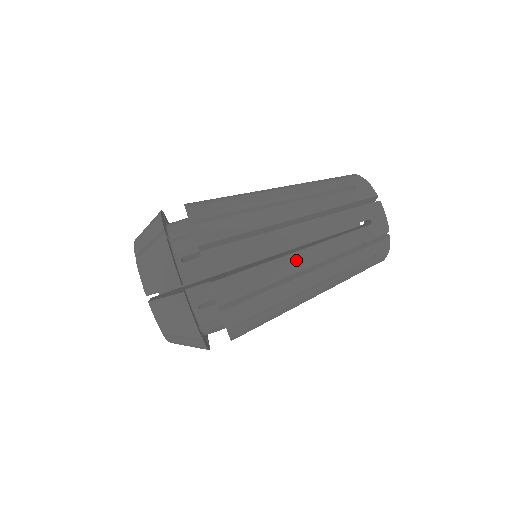
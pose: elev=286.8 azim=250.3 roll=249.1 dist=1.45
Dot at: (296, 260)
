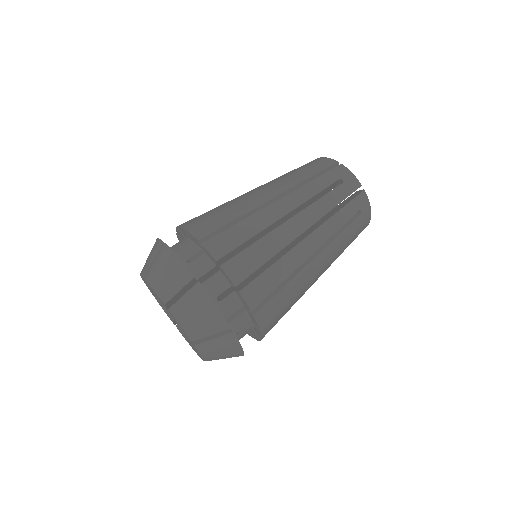
Dot at: (312, 267)
